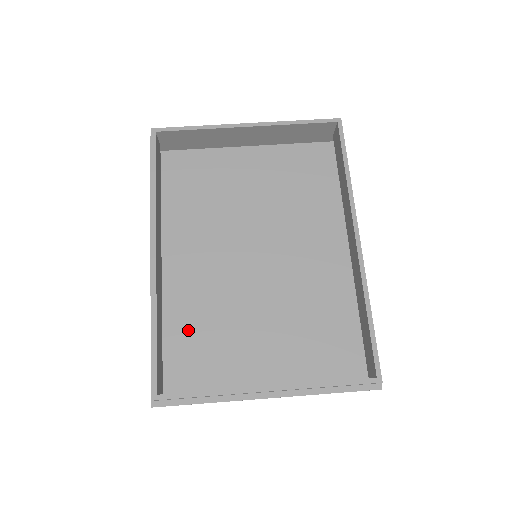
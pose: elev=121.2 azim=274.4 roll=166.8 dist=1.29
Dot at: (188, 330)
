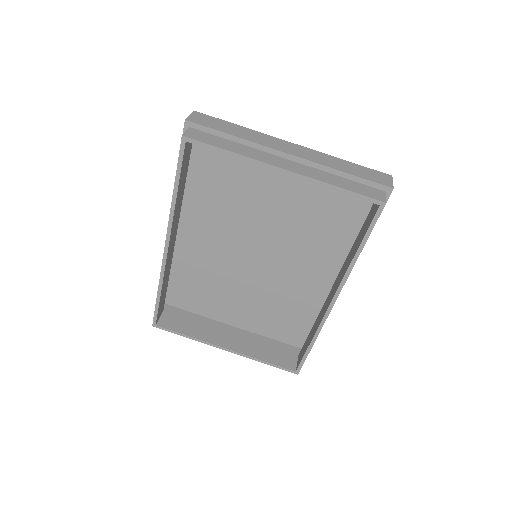
Dot at: (190, 275)
